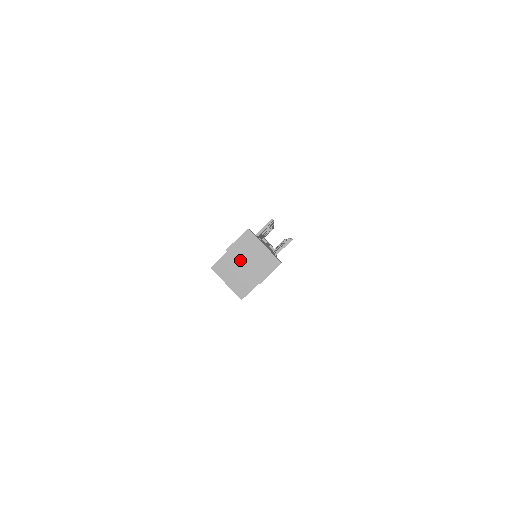
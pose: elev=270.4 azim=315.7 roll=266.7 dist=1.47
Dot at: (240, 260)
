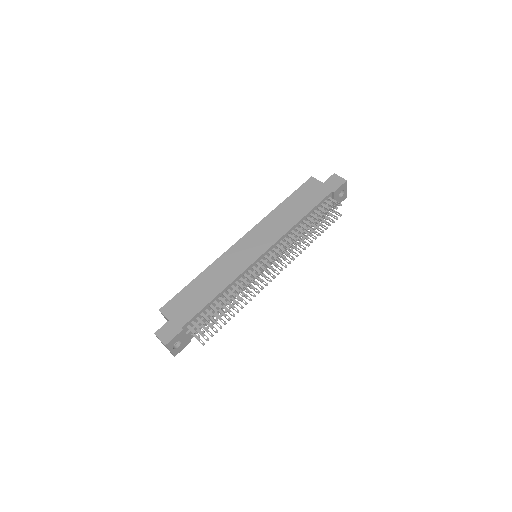
Dot at: occluded
